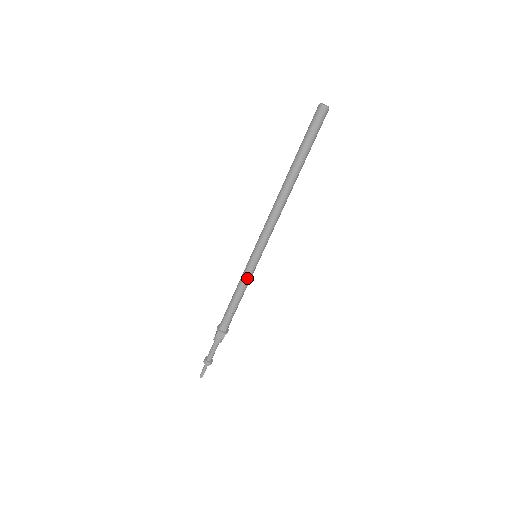
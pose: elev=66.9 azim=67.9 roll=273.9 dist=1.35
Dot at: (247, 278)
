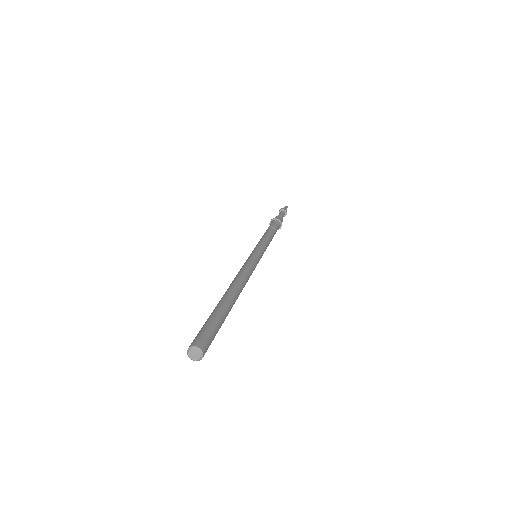
Dot at: occluded
